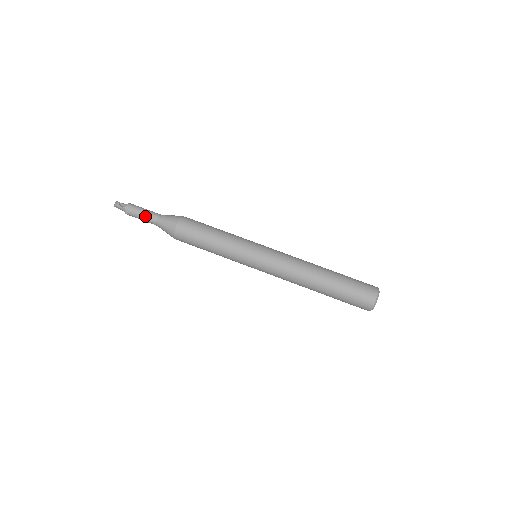
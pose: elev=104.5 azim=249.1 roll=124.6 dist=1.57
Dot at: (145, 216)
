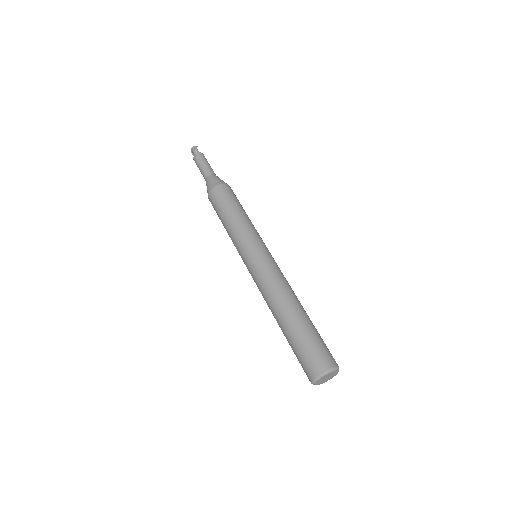
Dot at: (206, 166)
